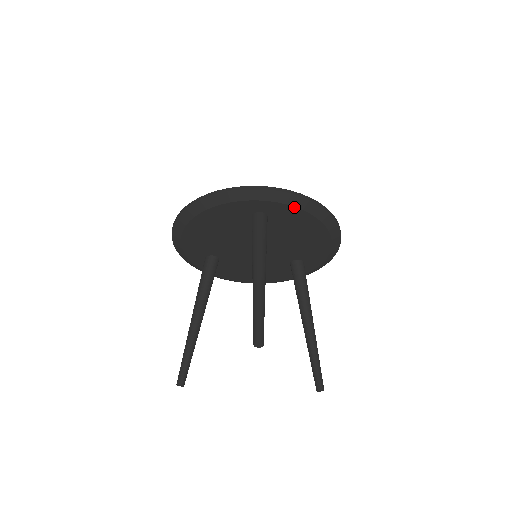
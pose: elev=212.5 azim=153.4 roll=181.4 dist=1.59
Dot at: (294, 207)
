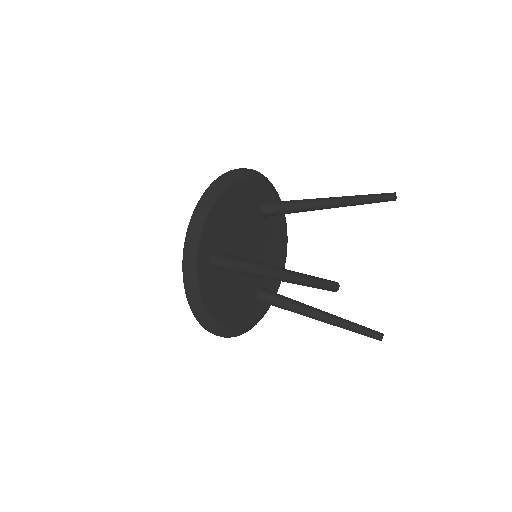
Dot at: occluded
